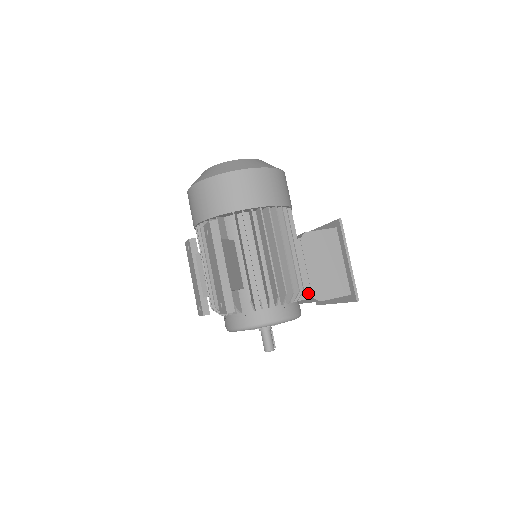
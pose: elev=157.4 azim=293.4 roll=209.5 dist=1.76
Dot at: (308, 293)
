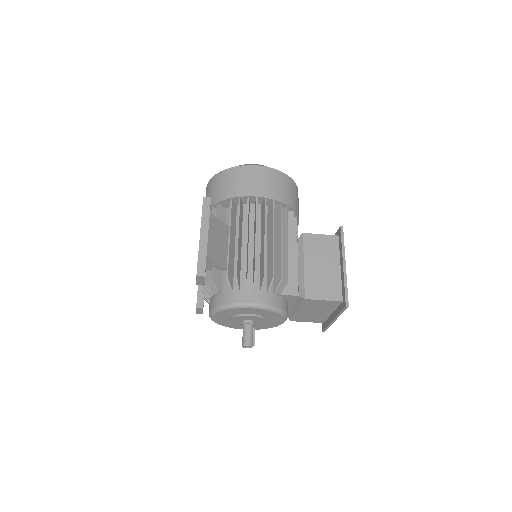
Dot at: (295, 290)
